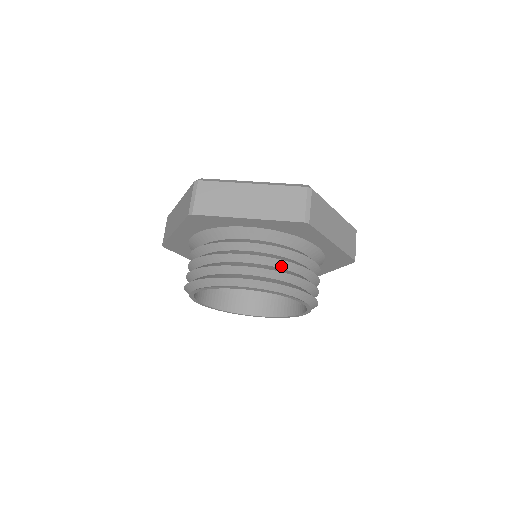
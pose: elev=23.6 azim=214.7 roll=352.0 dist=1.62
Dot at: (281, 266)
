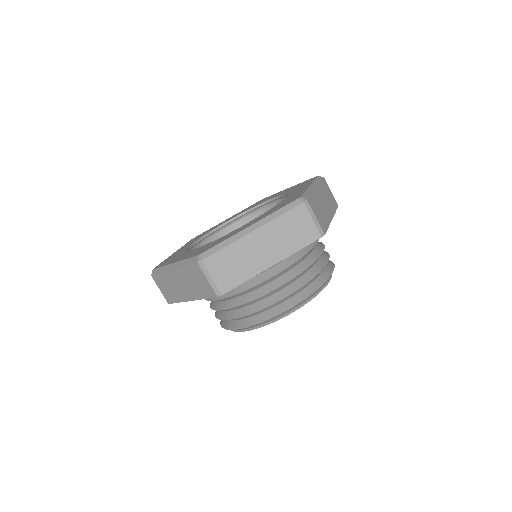
Dot at: (307, 270)
